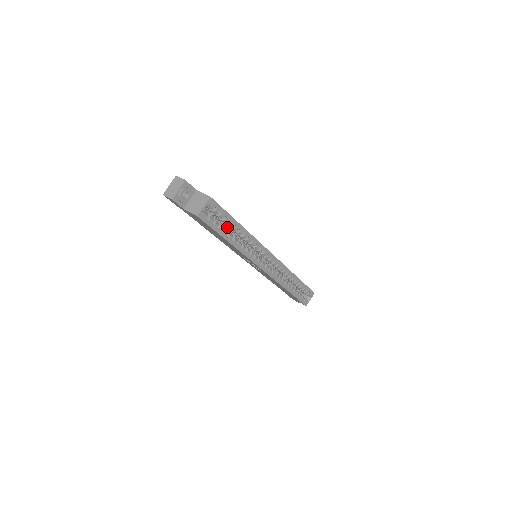
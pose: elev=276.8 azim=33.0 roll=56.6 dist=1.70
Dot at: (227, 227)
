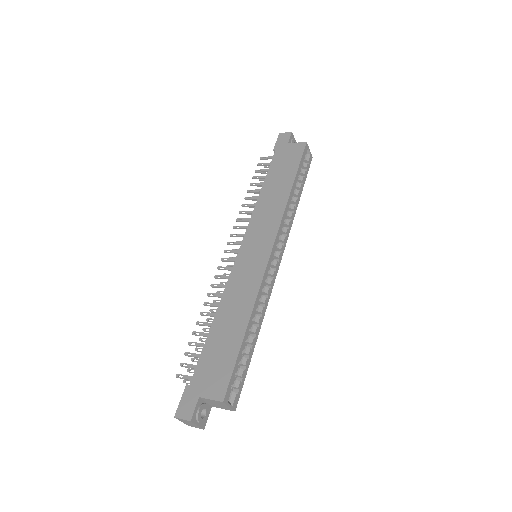
Dot at: occluded
